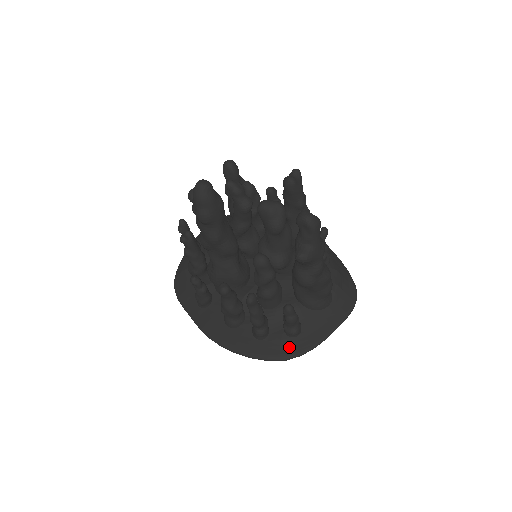
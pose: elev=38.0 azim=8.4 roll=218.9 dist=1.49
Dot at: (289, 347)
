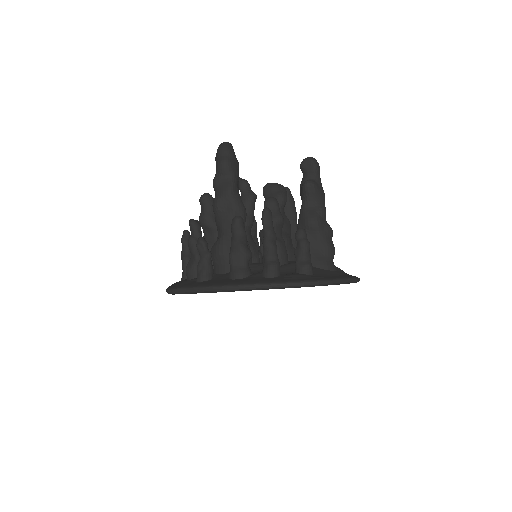
Dot at: (305, 278)
